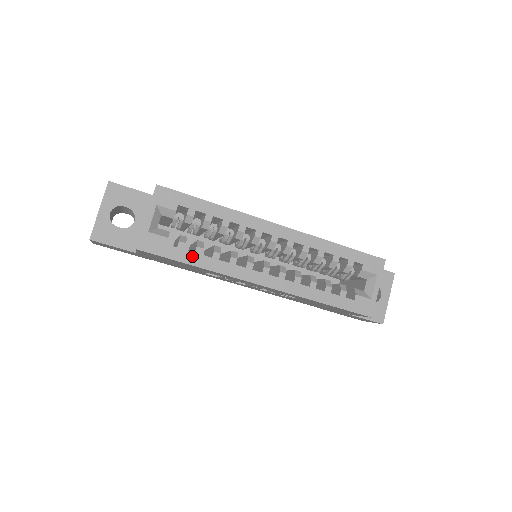
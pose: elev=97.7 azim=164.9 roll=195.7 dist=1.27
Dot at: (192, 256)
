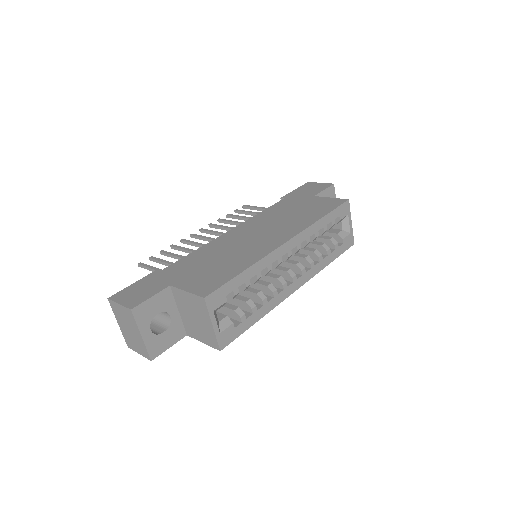
Dot at: (253, 317)
